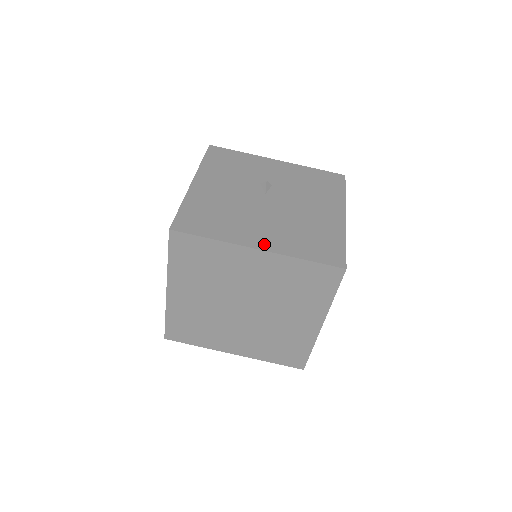
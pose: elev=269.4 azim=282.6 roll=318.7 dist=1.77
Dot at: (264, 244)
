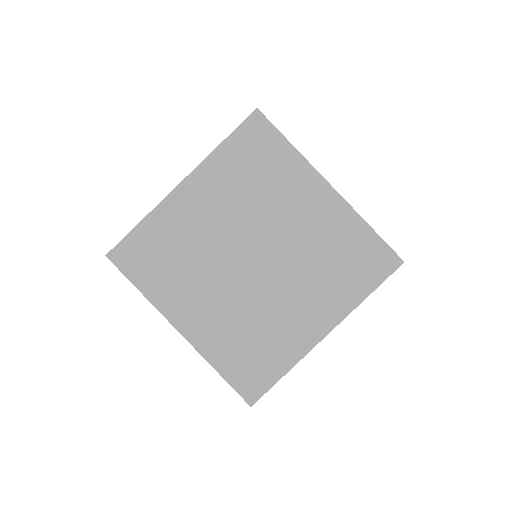
Dot at: occluded
